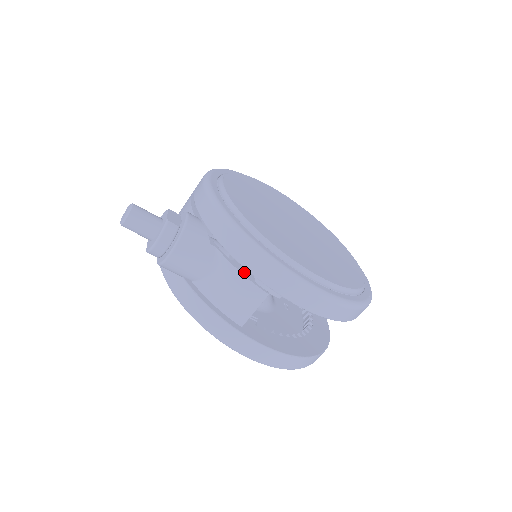
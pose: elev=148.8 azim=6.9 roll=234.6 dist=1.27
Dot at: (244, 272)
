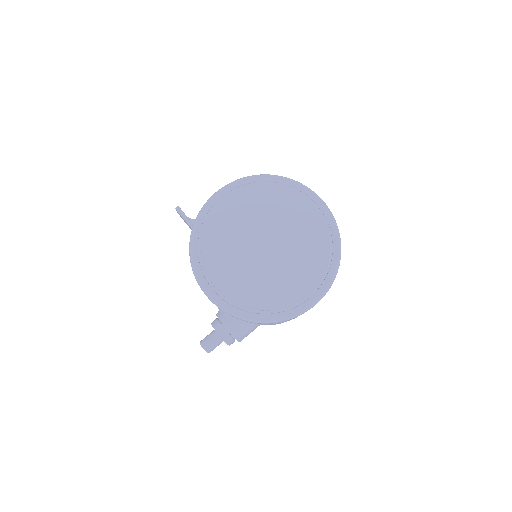
Dot at: occluded
